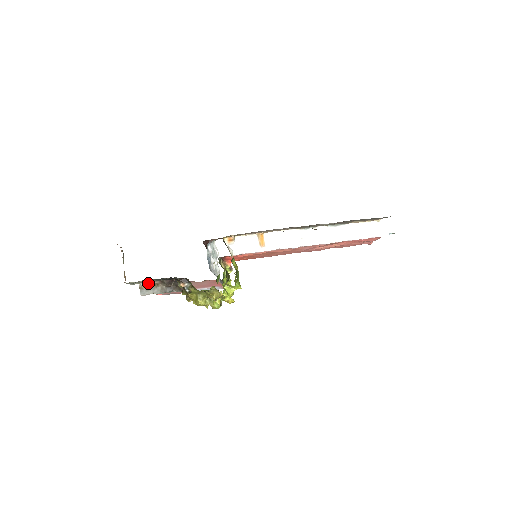
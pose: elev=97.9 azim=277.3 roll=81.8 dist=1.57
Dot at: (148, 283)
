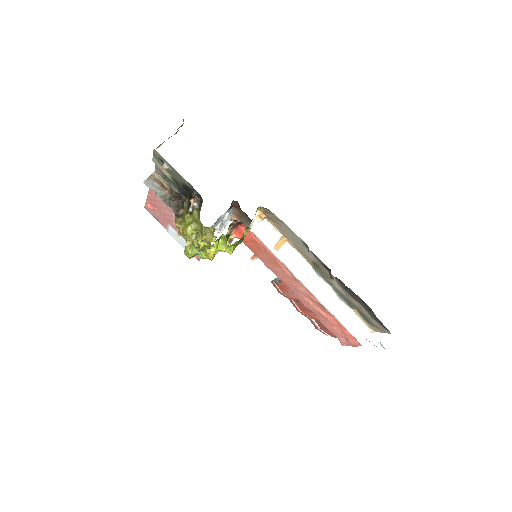
Dot at: (160, 180)
